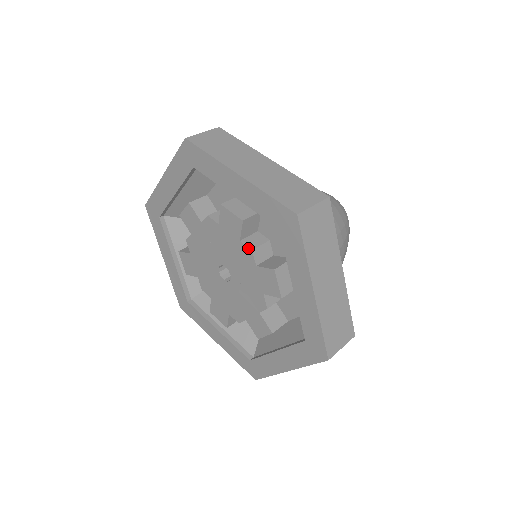
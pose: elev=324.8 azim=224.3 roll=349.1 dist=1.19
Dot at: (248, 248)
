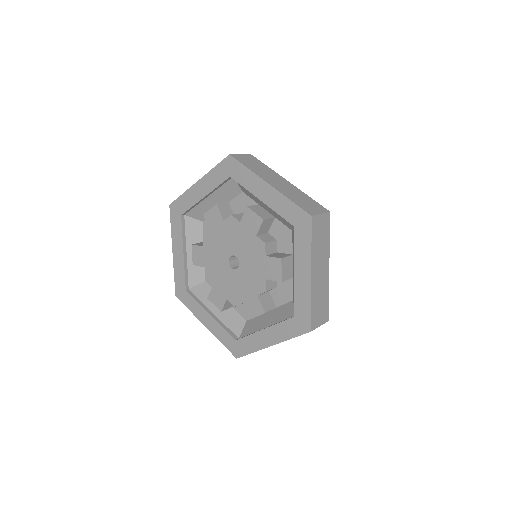
Dot at: (229, 217)
